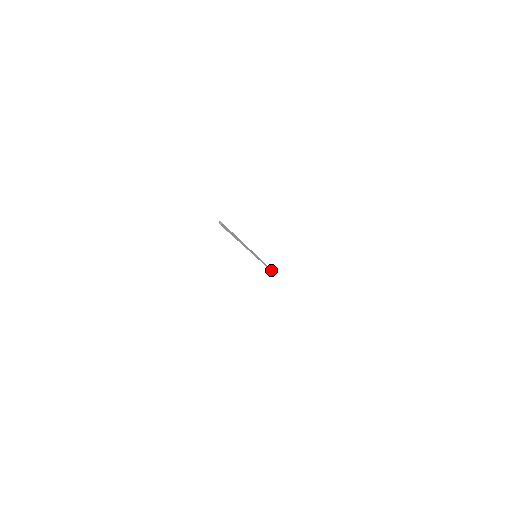
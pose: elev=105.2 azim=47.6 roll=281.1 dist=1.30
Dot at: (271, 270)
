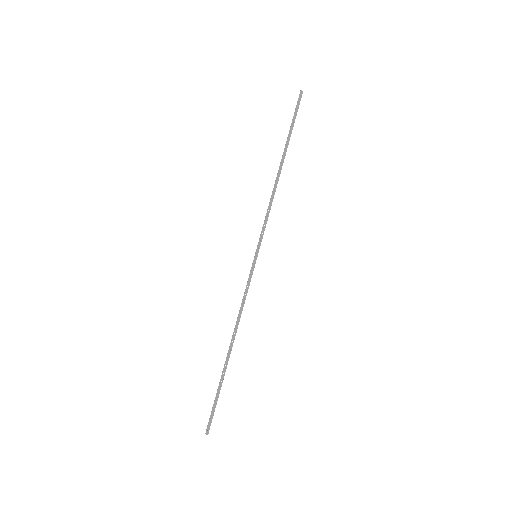
Dot at: (298, 106)
